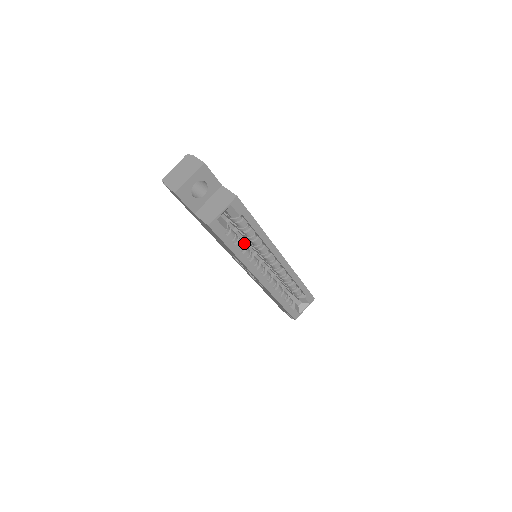
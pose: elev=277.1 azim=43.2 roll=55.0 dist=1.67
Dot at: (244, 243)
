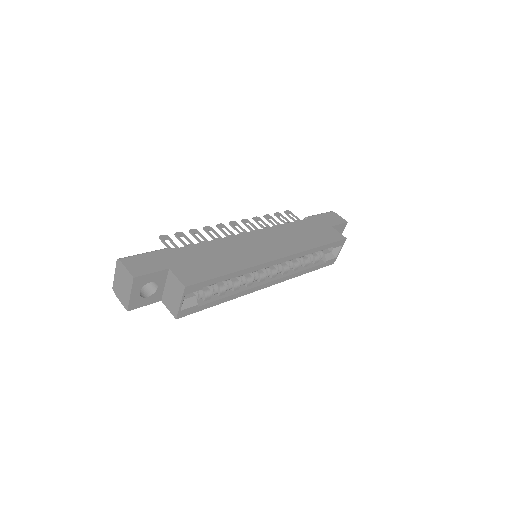
Dot at: occluded
